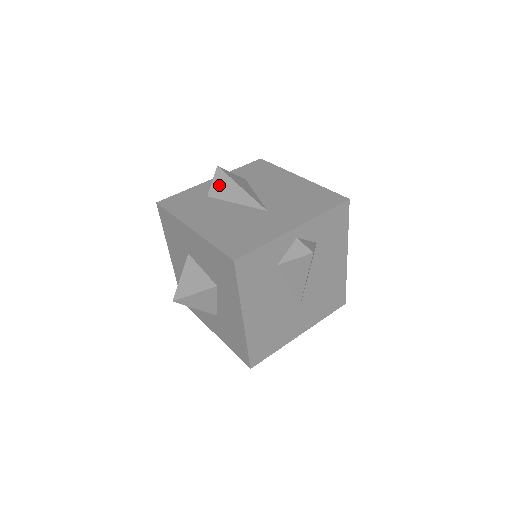
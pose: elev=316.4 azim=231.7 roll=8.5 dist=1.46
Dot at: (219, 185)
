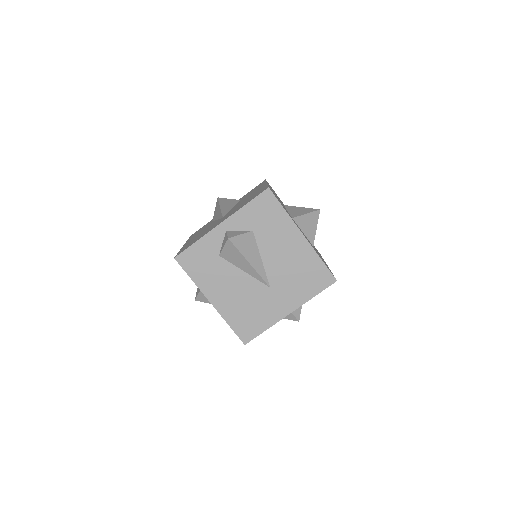
Dot at: (230, 253)
